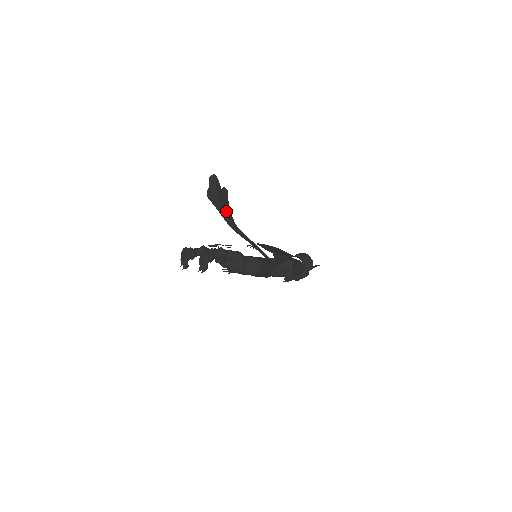
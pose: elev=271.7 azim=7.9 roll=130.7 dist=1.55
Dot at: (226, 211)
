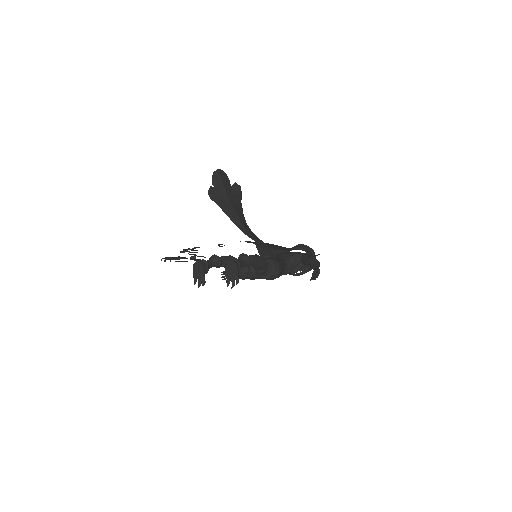
Dot at: (234, 211)
